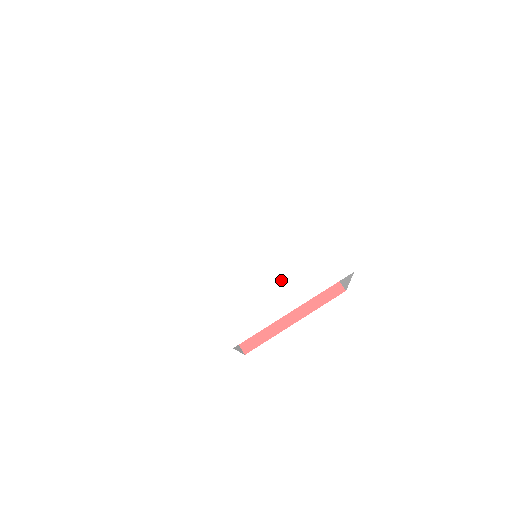
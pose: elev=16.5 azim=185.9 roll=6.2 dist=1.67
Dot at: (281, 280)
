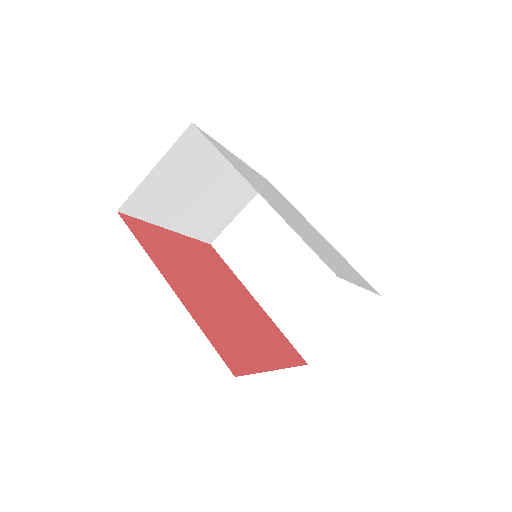
Dot at: (337, 259)
